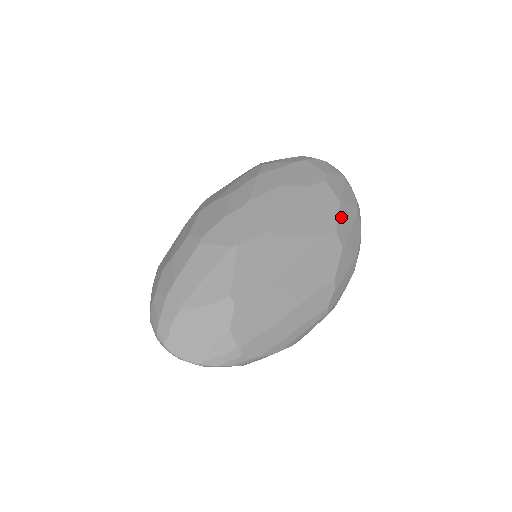
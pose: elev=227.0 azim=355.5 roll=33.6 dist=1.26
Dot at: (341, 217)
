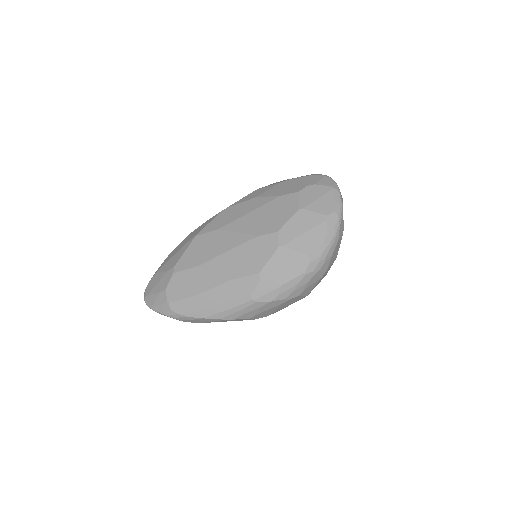
Dot at: (293, 222)
